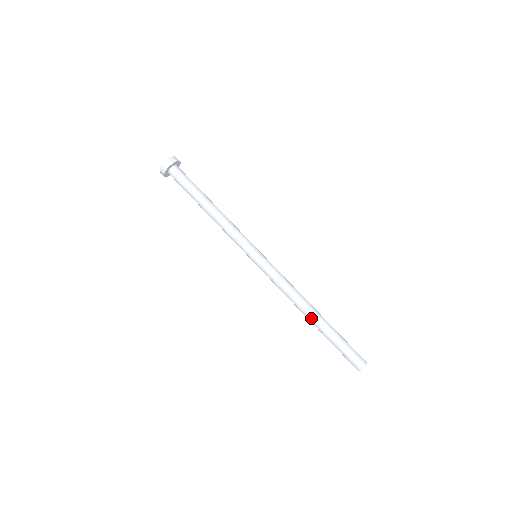
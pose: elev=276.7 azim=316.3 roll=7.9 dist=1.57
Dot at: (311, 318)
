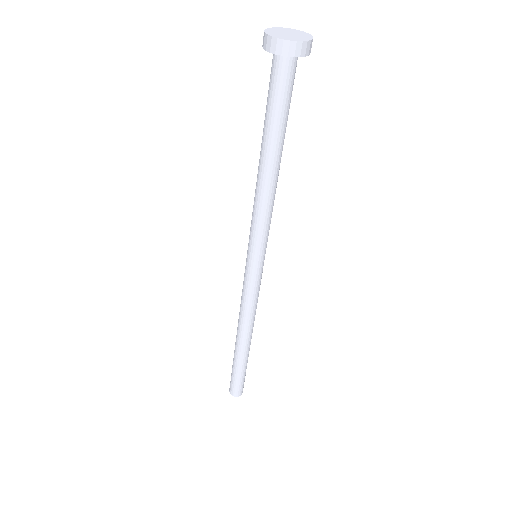
Dot at: (238, 342)
